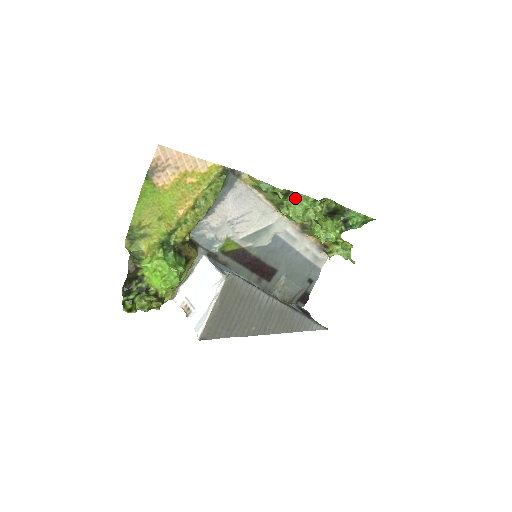
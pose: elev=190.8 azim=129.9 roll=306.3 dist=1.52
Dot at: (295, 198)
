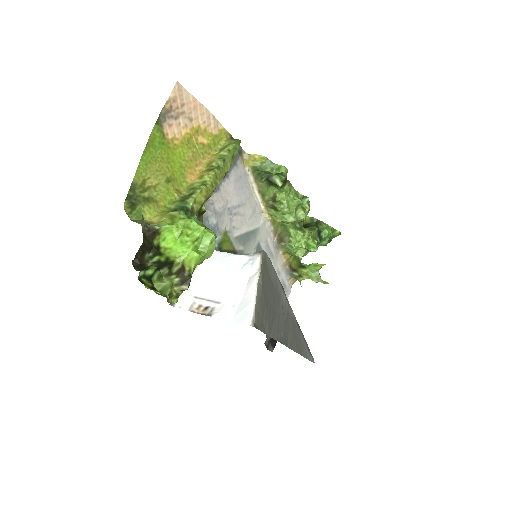
Dot at: (289, 190)
